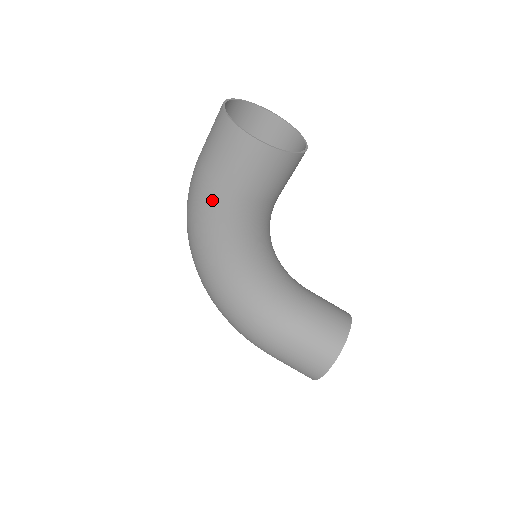
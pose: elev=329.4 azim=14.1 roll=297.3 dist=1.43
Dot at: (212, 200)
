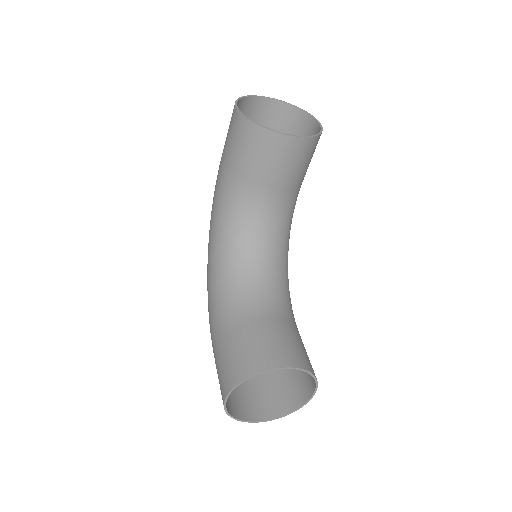
Dot at: (218, 171)
